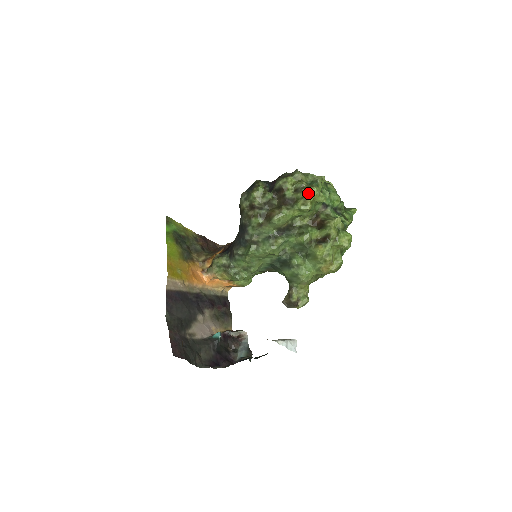
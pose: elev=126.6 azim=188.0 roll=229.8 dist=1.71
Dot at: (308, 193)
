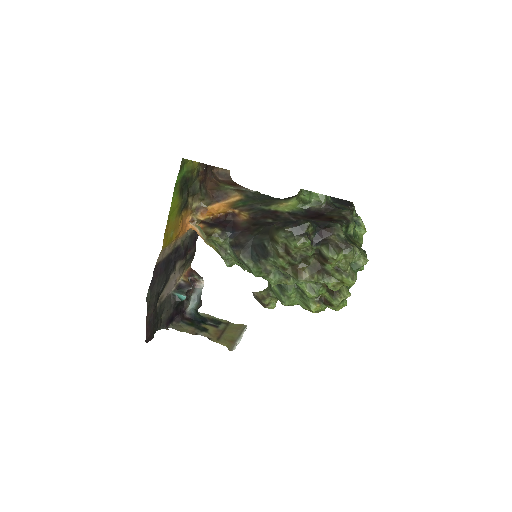
Dot at: (345, 282)
